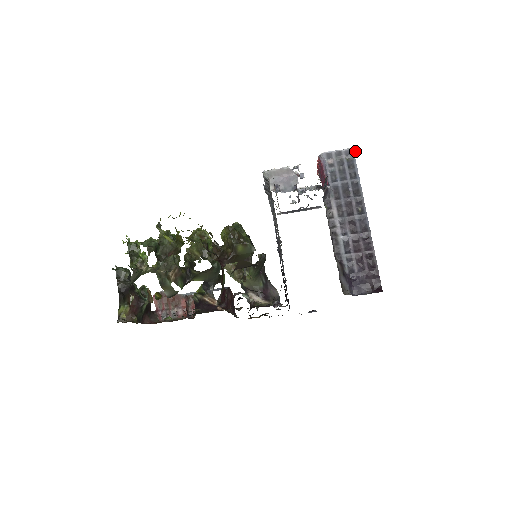
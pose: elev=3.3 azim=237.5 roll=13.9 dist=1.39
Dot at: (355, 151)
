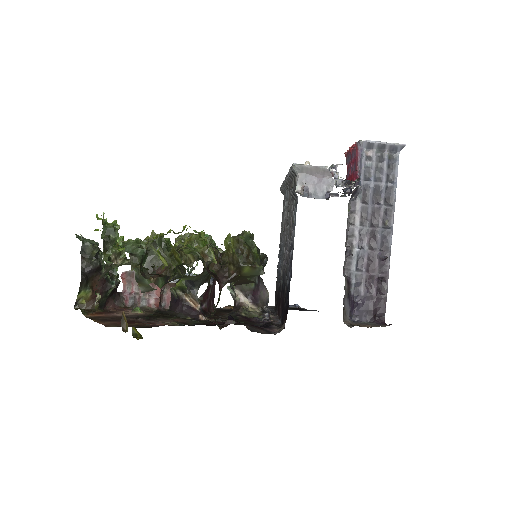
Dot at: (402, 148)
